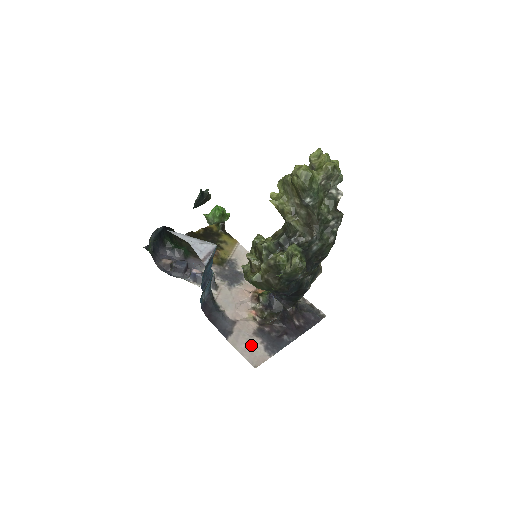
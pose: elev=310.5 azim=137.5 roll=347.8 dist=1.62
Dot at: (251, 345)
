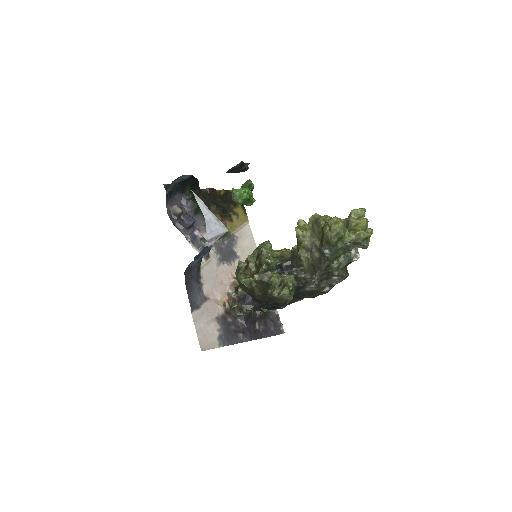
Dot at: (209, 328)
